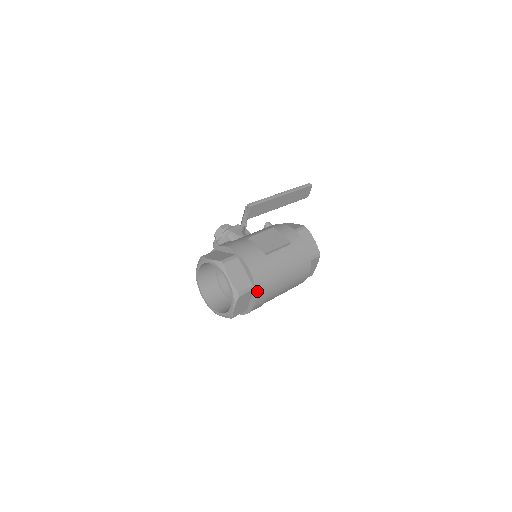
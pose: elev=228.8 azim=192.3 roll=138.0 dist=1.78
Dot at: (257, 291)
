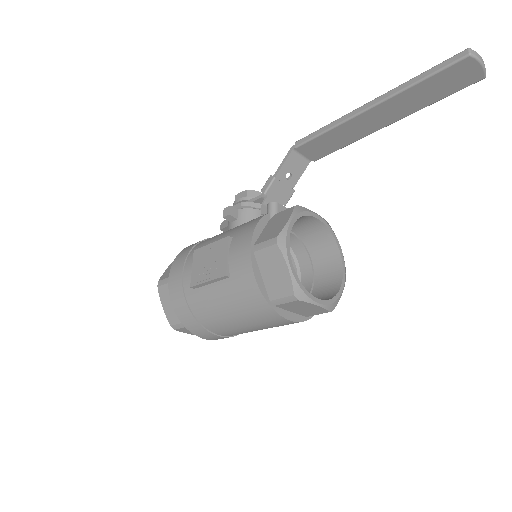
Dot at: (191, 330)
